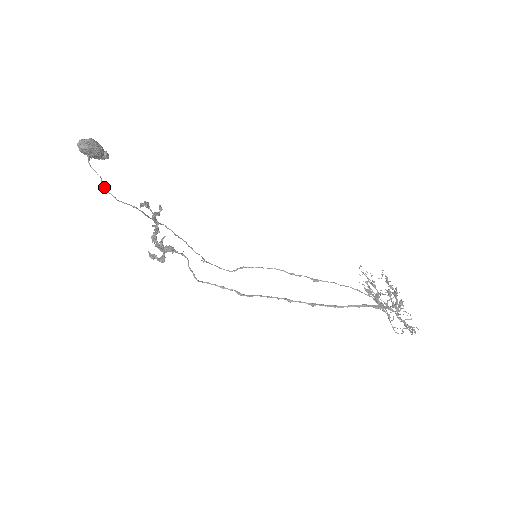
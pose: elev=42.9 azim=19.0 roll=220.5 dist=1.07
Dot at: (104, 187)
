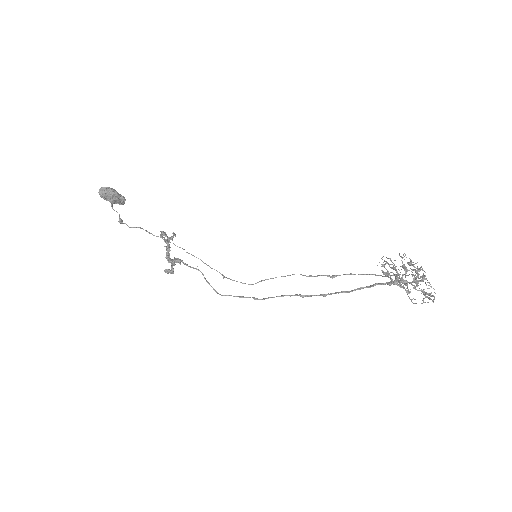
Dot at: (121, 220)
